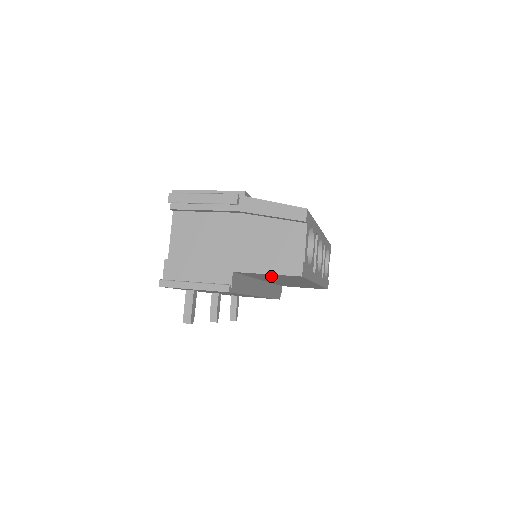
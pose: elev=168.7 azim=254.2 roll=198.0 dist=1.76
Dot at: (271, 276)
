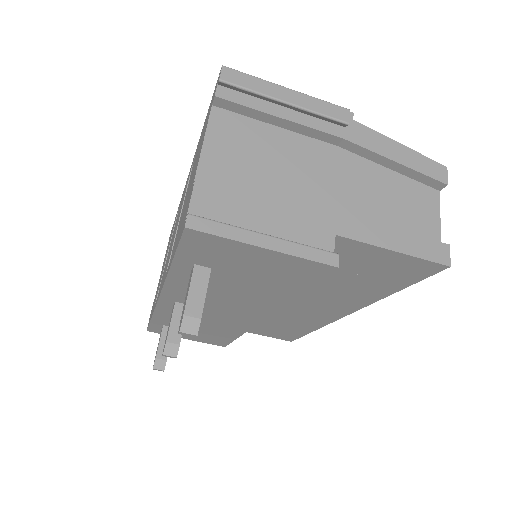
Dot at: (363, 267)
